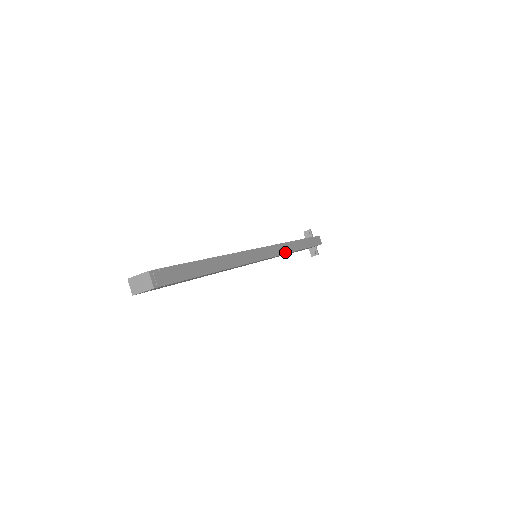
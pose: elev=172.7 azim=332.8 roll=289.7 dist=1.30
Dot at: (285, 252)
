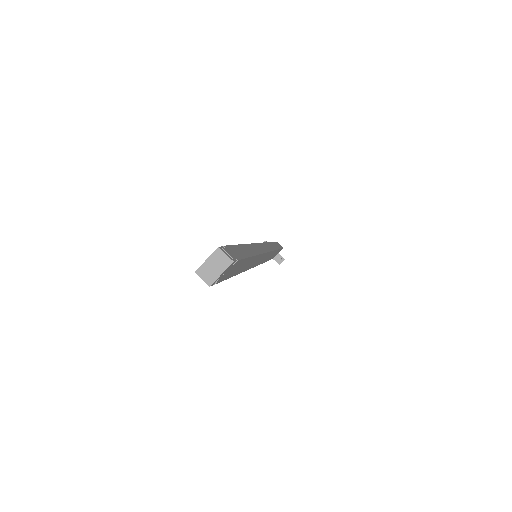
Dot at: (272, 249)
